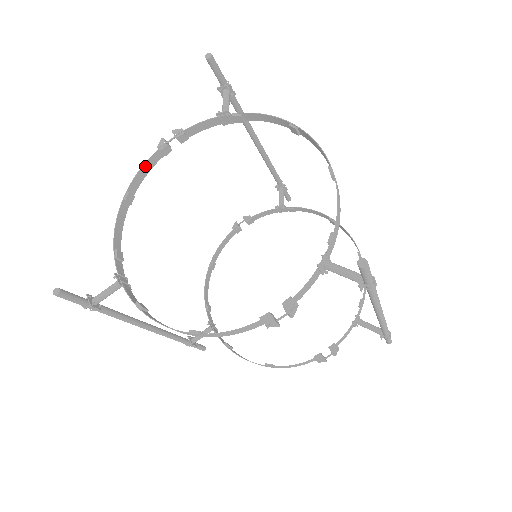
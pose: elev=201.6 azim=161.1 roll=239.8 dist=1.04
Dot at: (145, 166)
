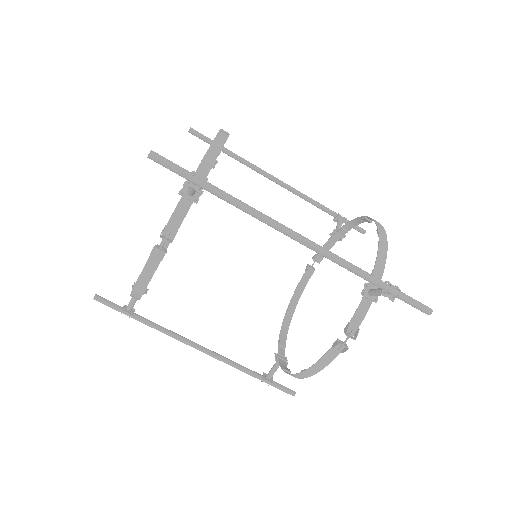
Dot at: occluded
